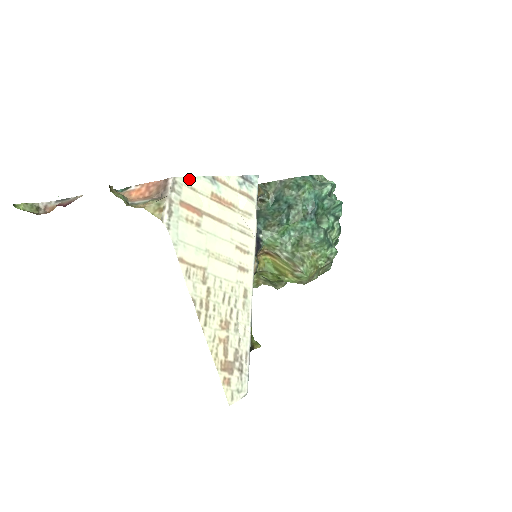
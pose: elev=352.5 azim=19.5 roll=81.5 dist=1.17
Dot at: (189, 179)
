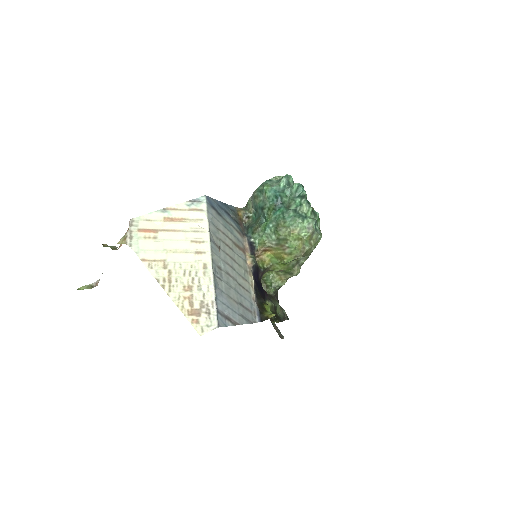
Dot at: (144, 216)
